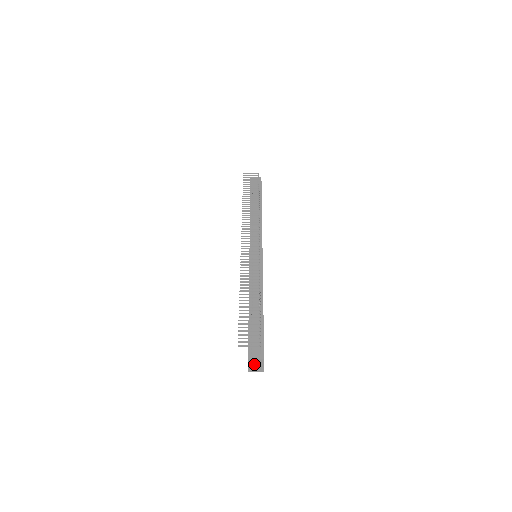
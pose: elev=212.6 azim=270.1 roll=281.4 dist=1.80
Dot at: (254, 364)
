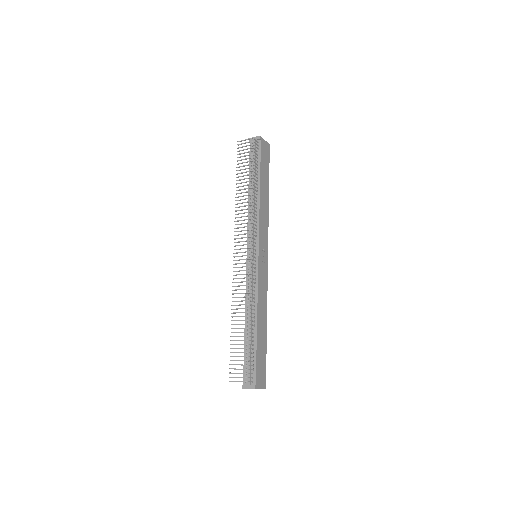
Dot at: occluded
